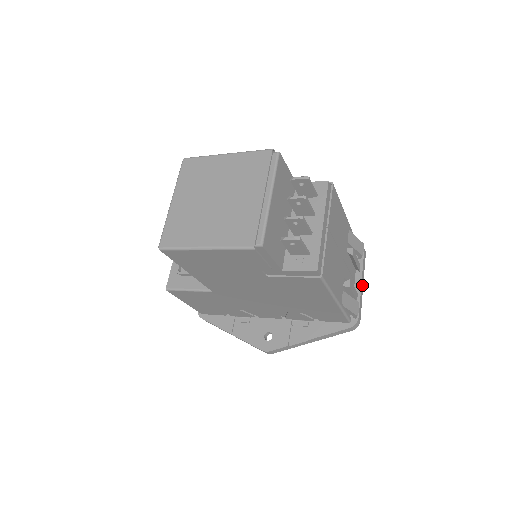
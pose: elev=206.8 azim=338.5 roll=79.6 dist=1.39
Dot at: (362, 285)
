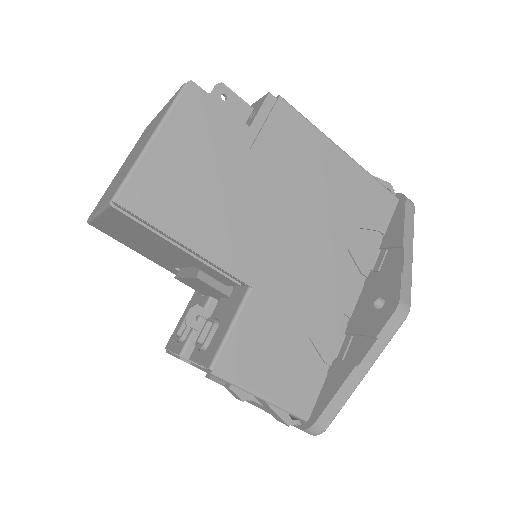
Dot at: occluded
